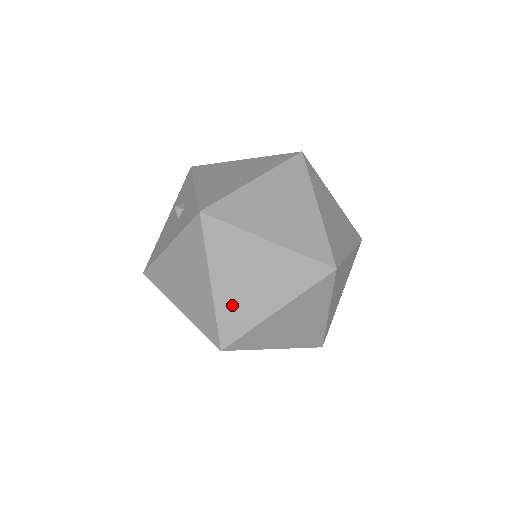
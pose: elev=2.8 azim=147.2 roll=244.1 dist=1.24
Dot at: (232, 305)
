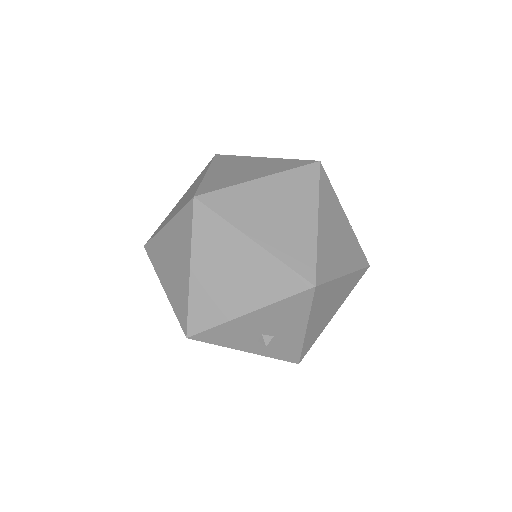
Dot at: occluded
